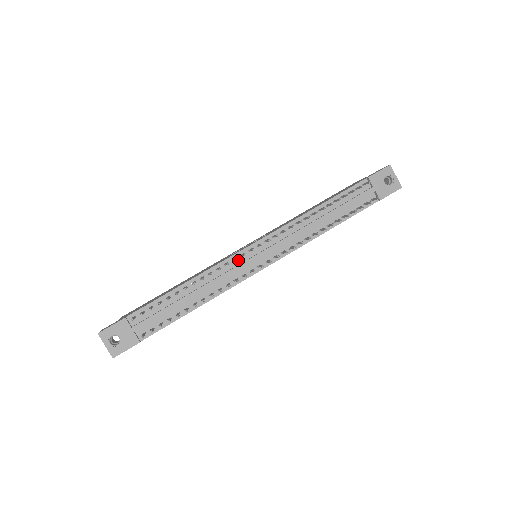
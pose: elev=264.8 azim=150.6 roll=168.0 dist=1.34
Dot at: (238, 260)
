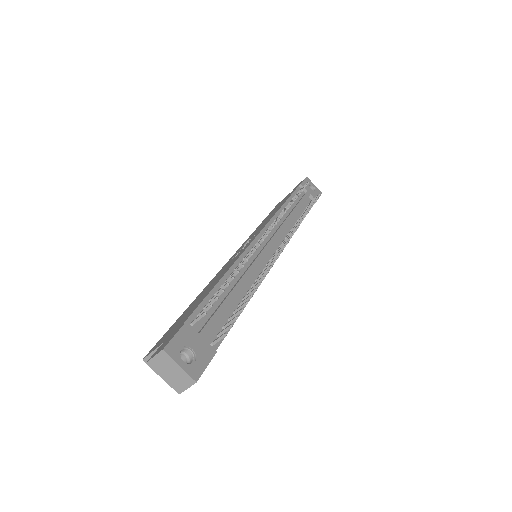
Dot at: occluded
